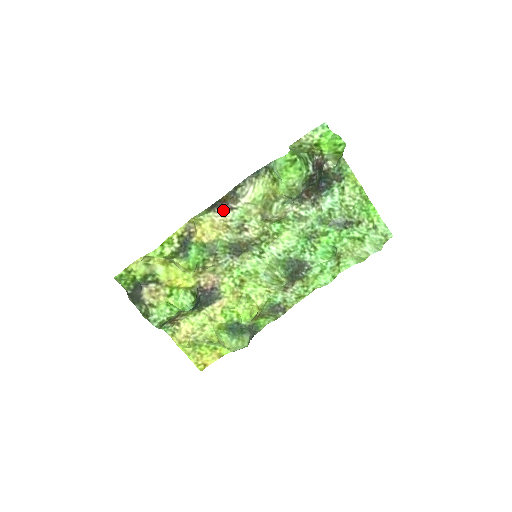
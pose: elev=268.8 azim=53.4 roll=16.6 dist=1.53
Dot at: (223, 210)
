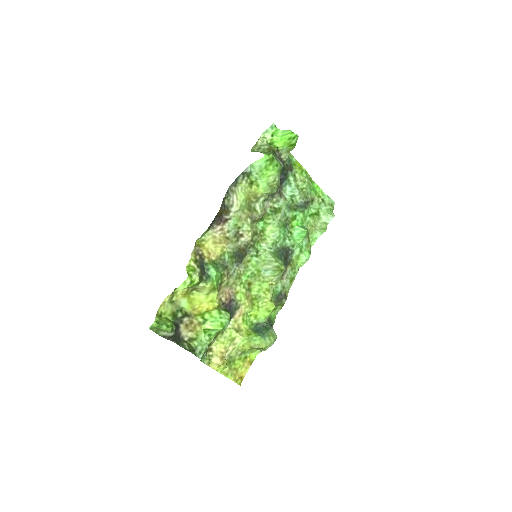
Dot at: (220, 224)
